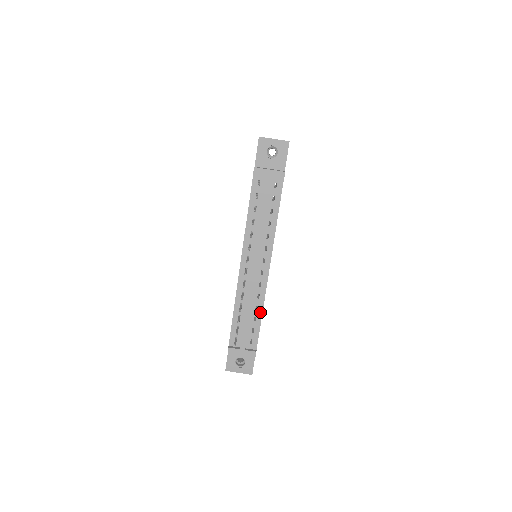
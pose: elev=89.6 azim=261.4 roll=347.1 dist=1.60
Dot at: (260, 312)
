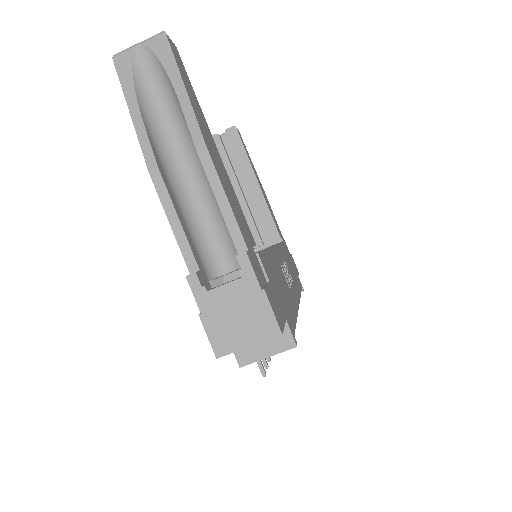
Dot at: occluded
